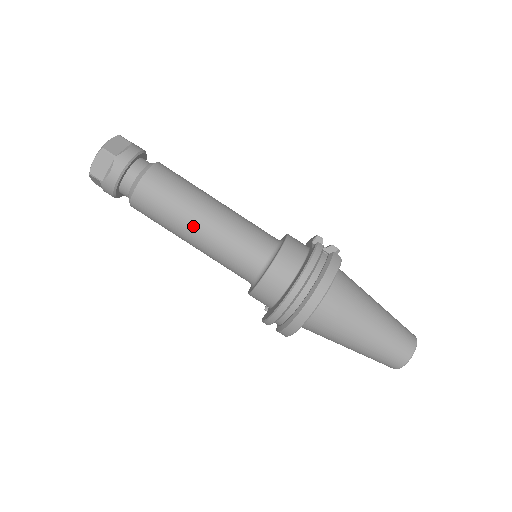
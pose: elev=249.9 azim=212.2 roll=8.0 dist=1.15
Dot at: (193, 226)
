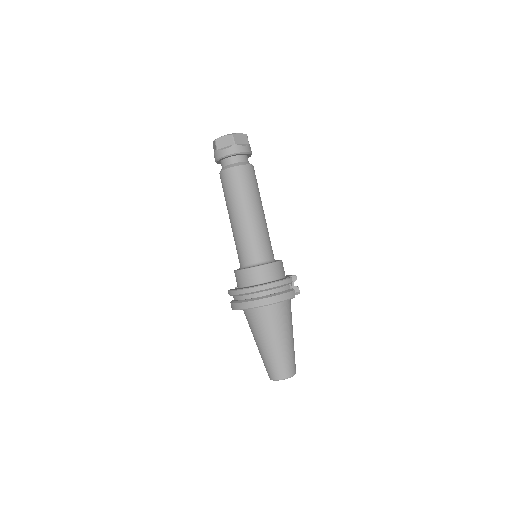
Dot at: (239, 212)
